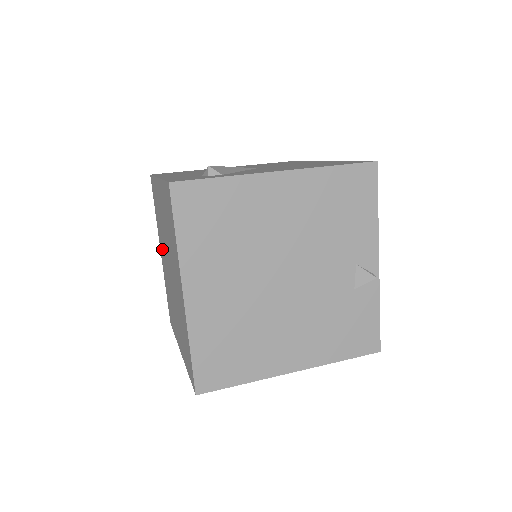
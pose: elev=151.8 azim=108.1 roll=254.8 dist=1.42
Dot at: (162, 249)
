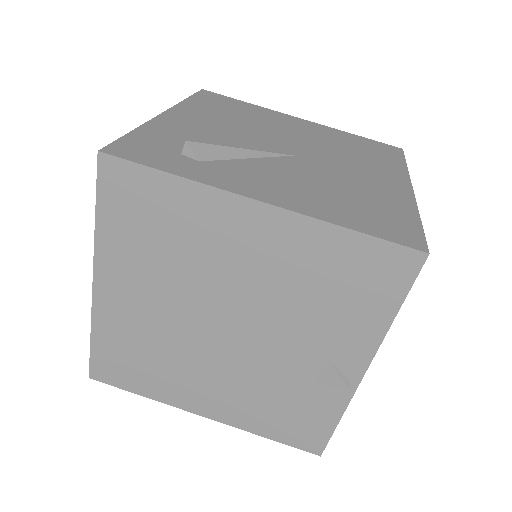
Dot at: occluded
